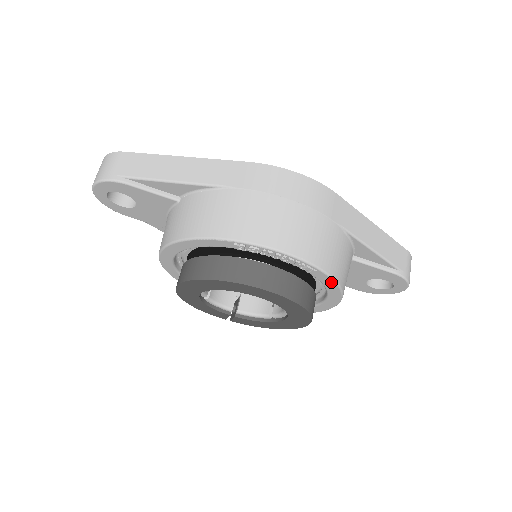
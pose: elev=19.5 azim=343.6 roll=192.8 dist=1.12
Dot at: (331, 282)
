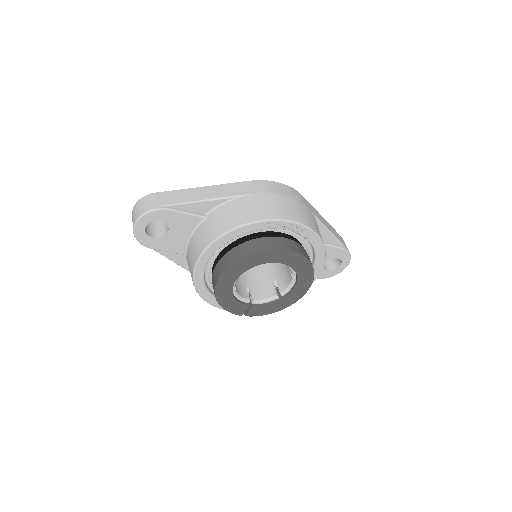
Dot at: (321, 246)
